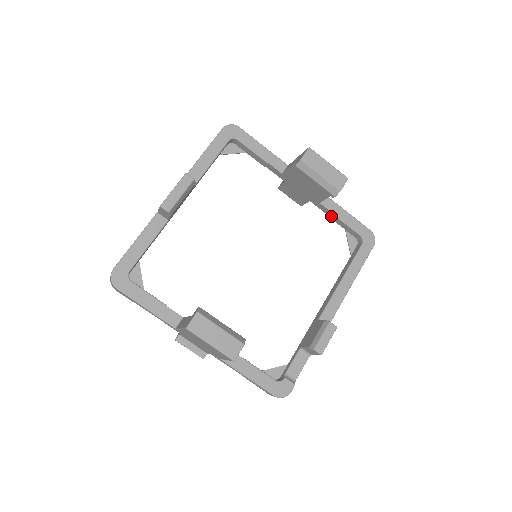
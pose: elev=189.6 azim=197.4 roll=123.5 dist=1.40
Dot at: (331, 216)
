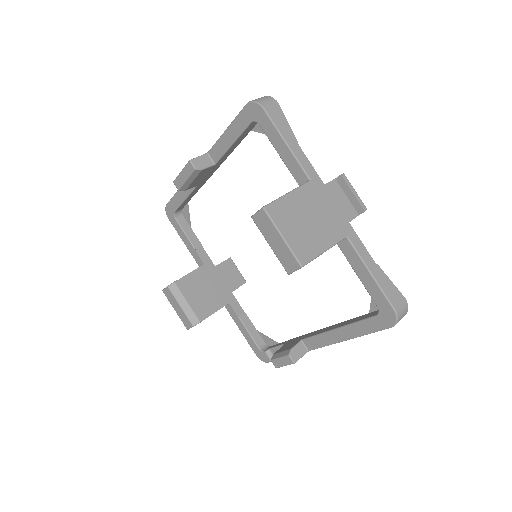
Dot at: occluded
